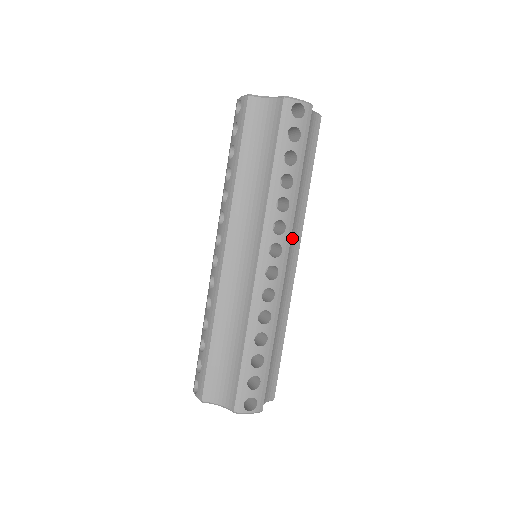
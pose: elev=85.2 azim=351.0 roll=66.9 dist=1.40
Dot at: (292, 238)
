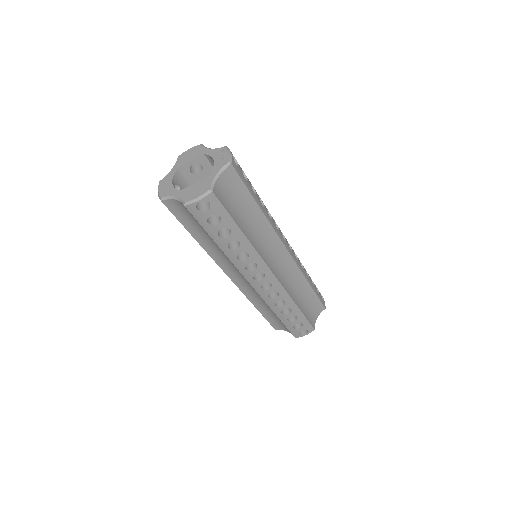
Dot at: (271, 249)
